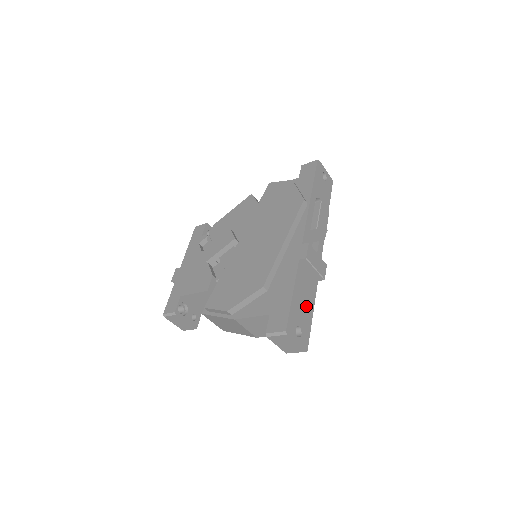
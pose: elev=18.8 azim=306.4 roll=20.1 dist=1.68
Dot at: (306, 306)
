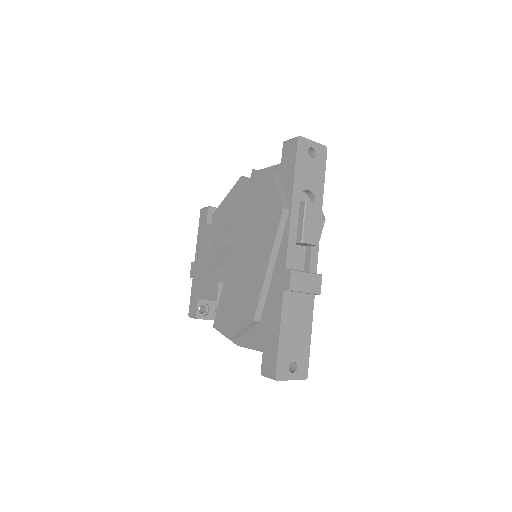
Dot at: (300, 334)
